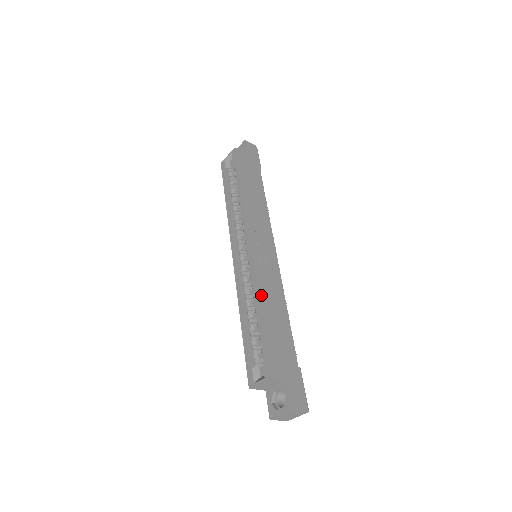
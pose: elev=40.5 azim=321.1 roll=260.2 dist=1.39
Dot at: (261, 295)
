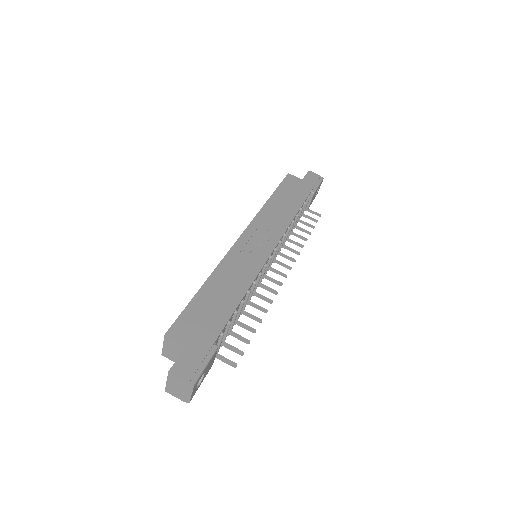
Dot at: (216, 274)
